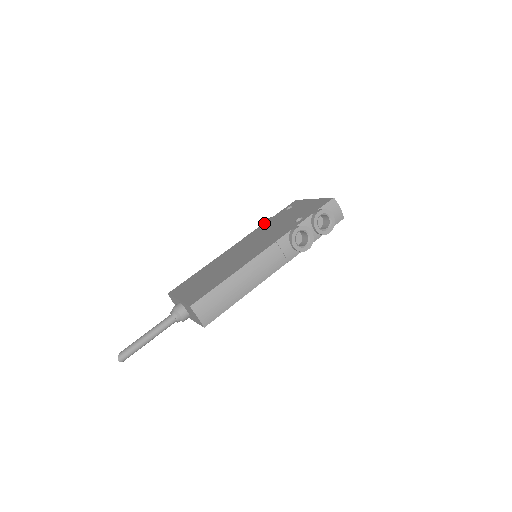
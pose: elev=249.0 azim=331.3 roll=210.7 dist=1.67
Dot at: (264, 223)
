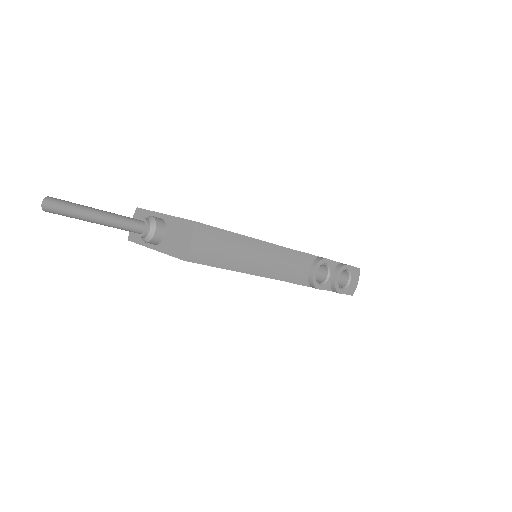
Dot at: occluded
